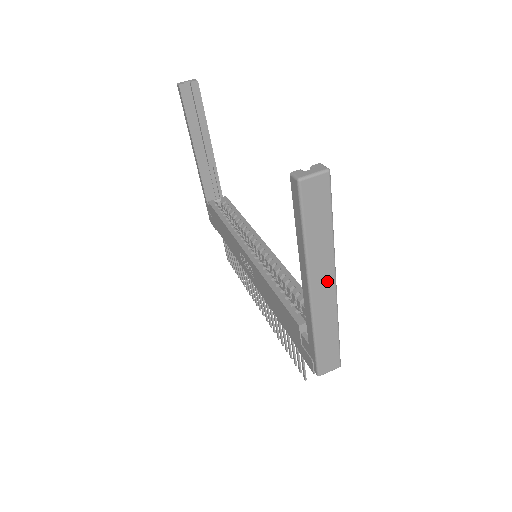
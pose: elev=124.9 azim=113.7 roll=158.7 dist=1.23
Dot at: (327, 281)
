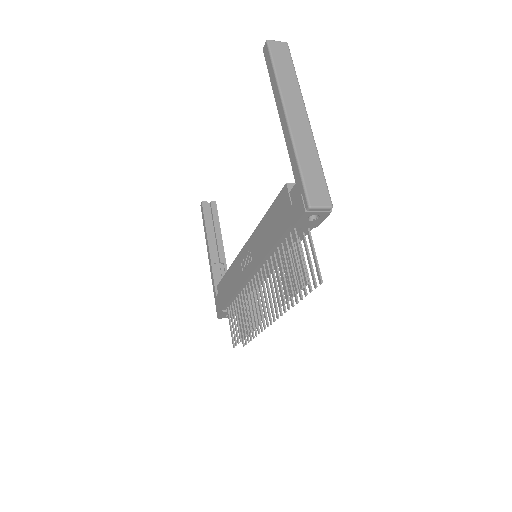
Dot at: (299, 111)
